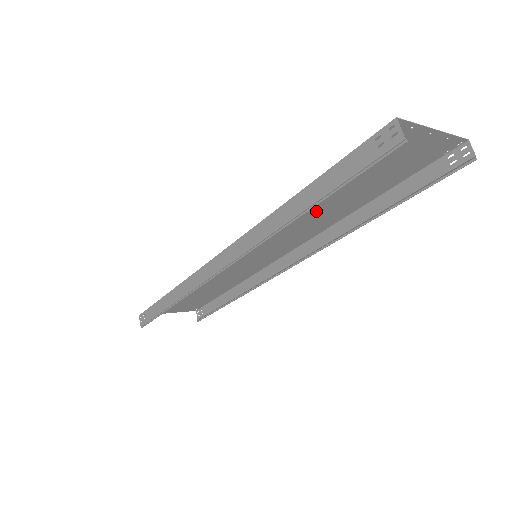
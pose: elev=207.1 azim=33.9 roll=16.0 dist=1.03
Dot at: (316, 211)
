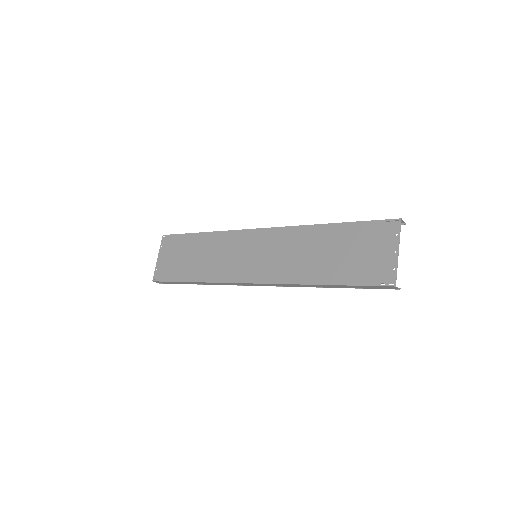
Dot at: (311, 255)
